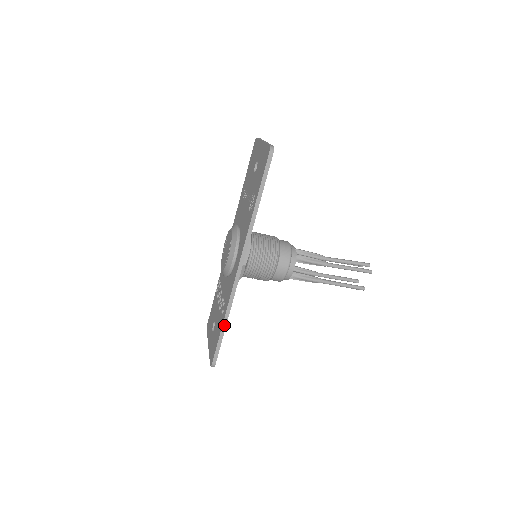
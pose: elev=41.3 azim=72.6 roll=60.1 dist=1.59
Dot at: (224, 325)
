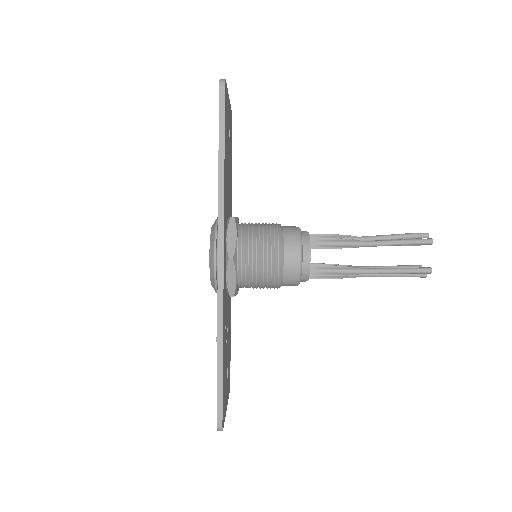
Dot at: (219, 355)
